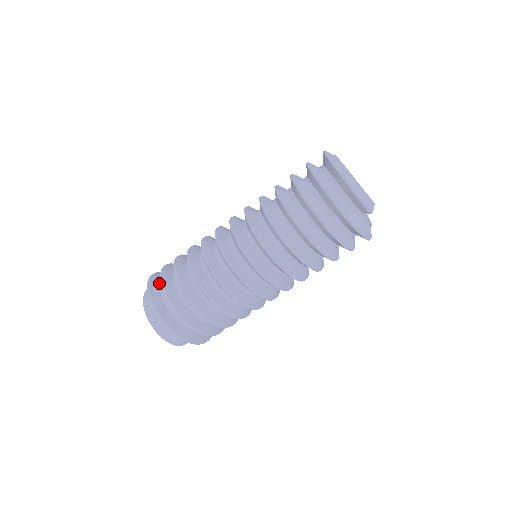
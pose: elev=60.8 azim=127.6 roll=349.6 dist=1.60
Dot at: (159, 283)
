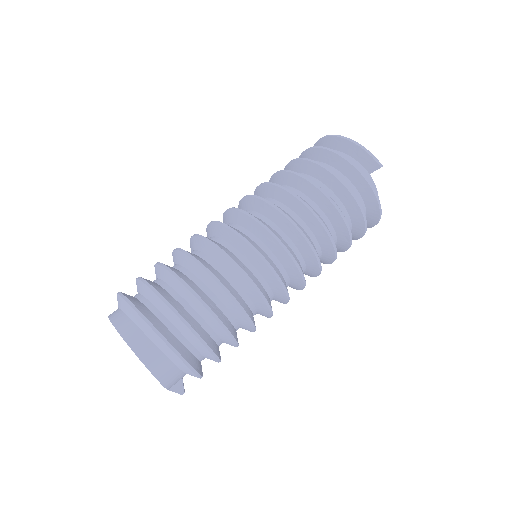
Dot at: occluded
